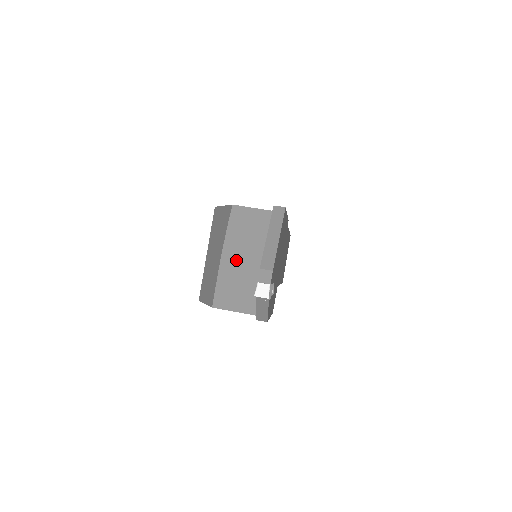
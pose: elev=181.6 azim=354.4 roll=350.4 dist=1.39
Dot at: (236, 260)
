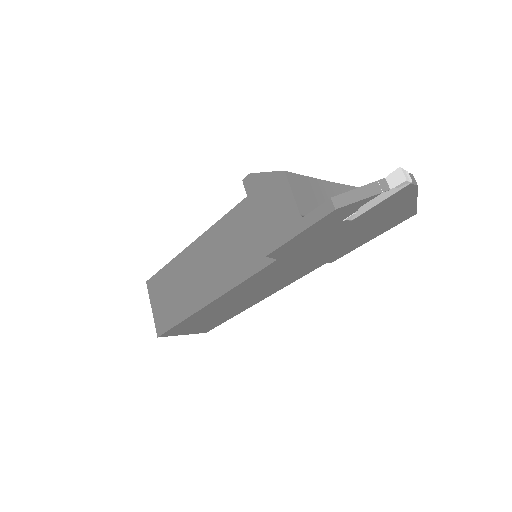
Dot at: (327, 194)
